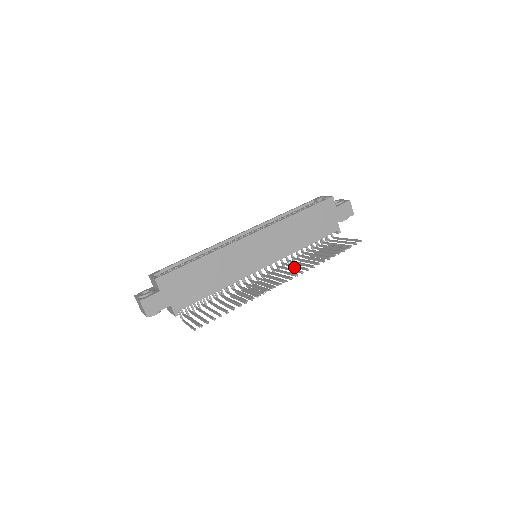
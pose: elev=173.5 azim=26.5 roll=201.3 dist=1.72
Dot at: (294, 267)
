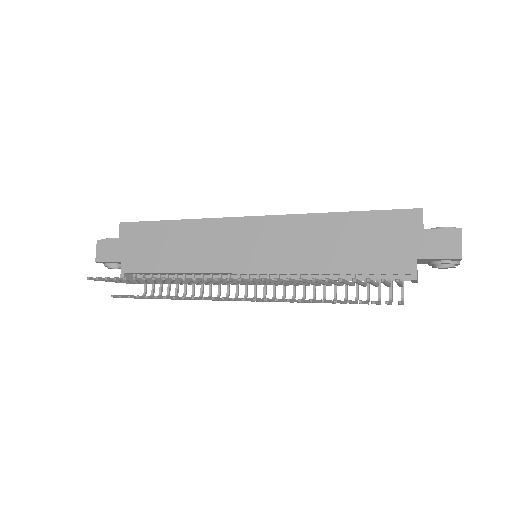
Dot at: (275, 282)
